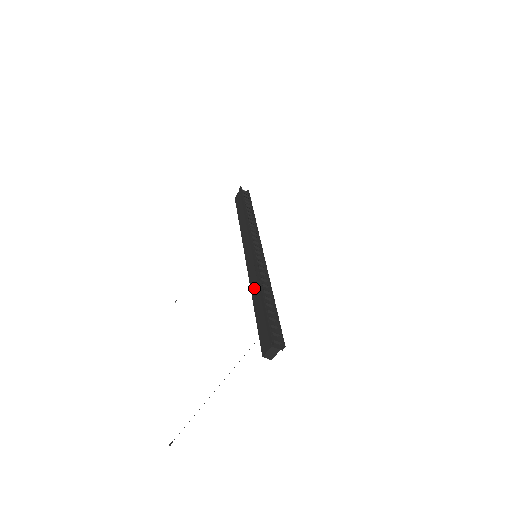
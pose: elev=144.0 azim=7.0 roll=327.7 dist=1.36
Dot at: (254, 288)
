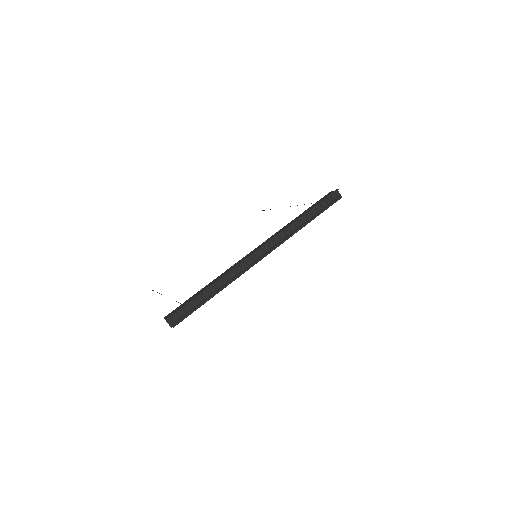
Dot at: occluded
